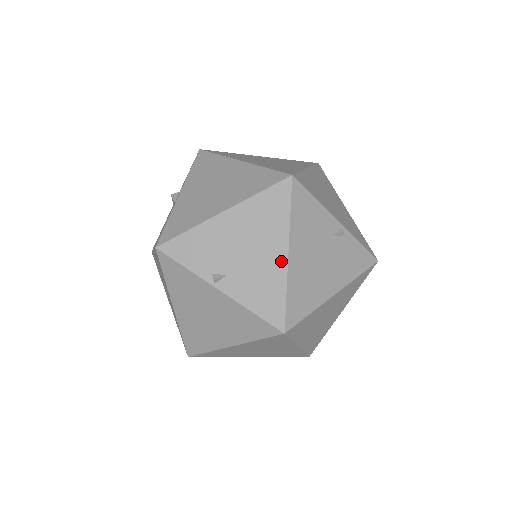
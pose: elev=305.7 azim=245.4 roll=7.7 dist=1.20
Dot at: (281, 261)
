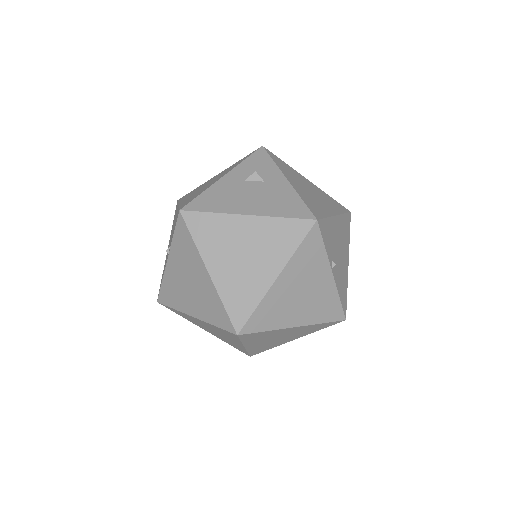
Dot at: (347, 267)
